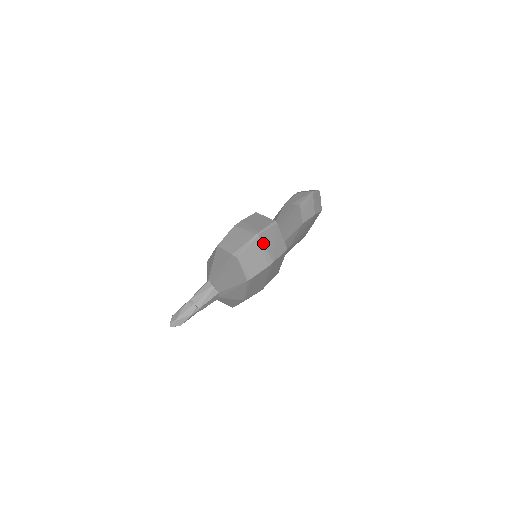
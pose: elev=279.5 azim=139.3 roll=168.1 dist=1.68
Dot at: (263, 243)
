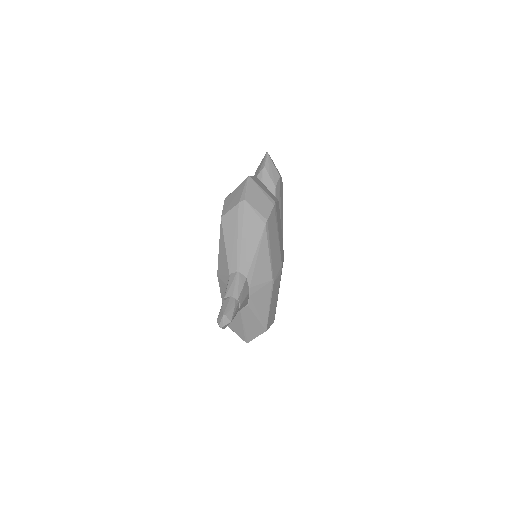
Dot at: (257, 184)
